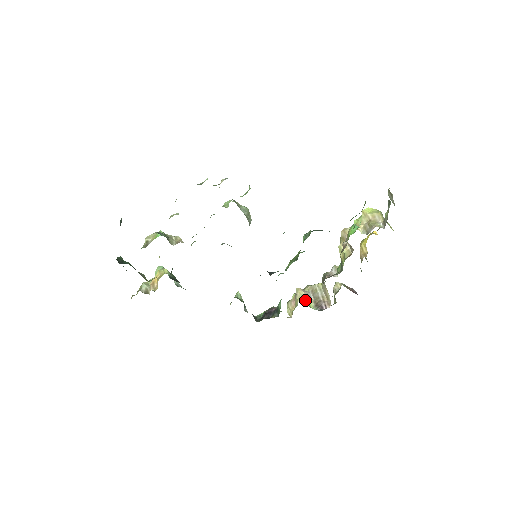
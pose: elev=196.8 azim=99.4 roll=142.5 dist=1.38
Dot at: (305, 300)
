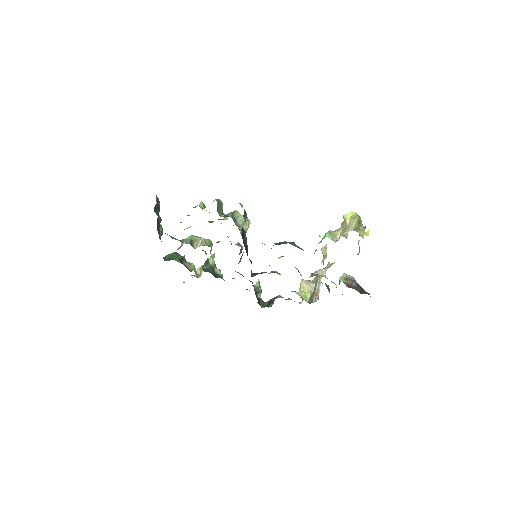
Dot at: (304, 292)
